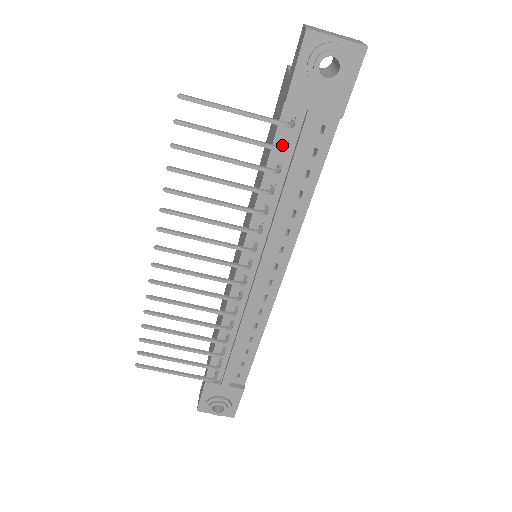
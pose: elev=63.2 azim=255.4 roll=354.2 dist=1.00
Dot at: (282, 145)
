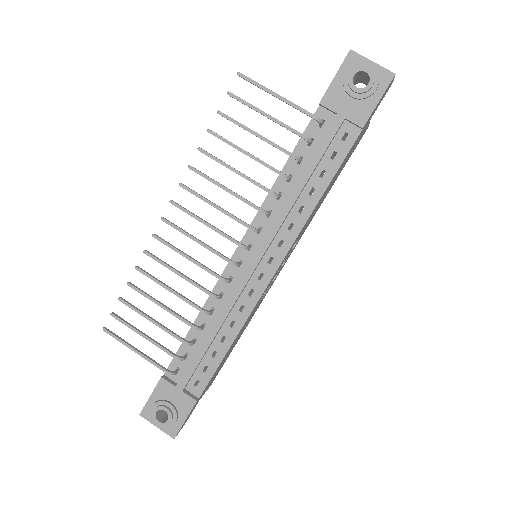
Dot at: (308, 142)
